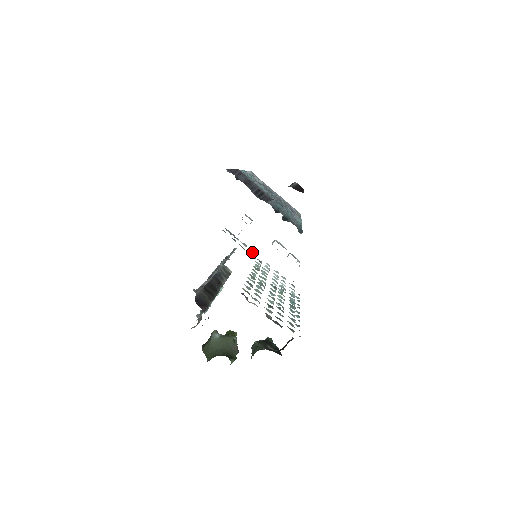
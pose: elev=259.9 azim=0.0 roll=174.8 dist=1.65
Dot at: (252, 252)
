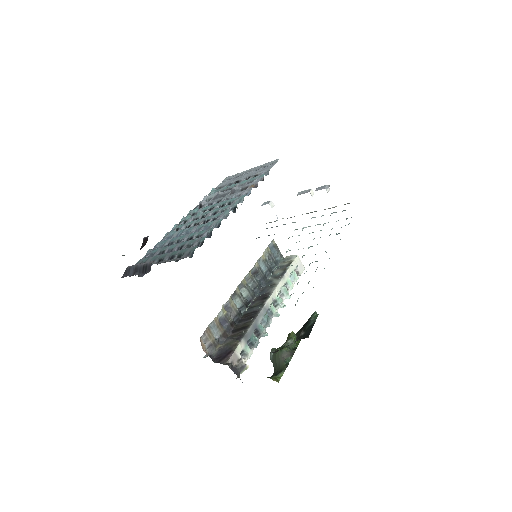
Dot at: (295, 222)
